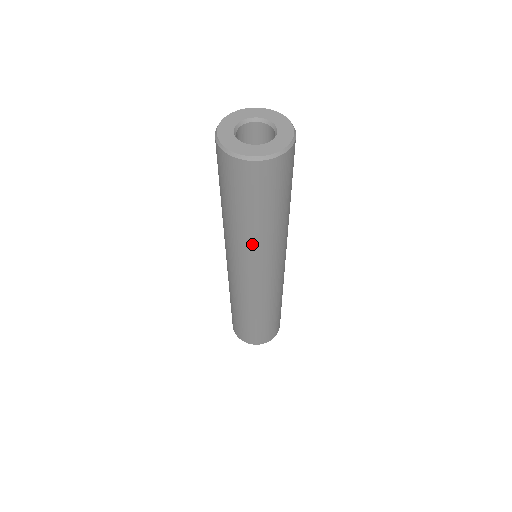
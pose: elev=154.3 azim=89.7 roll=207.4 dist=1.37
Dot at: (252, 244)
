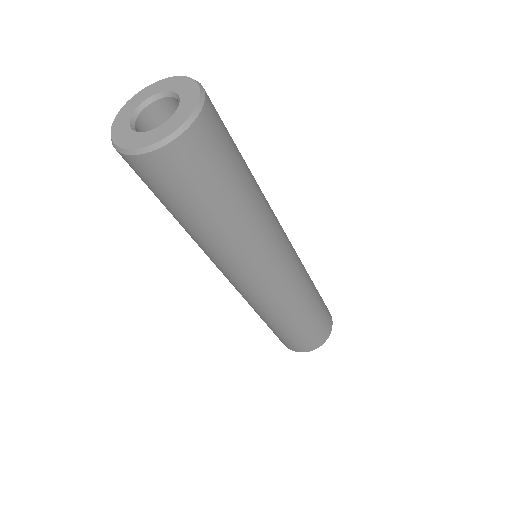
Dot at: (214, 250)
